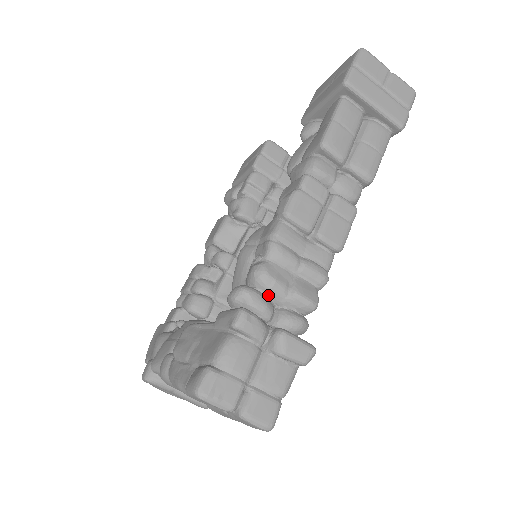
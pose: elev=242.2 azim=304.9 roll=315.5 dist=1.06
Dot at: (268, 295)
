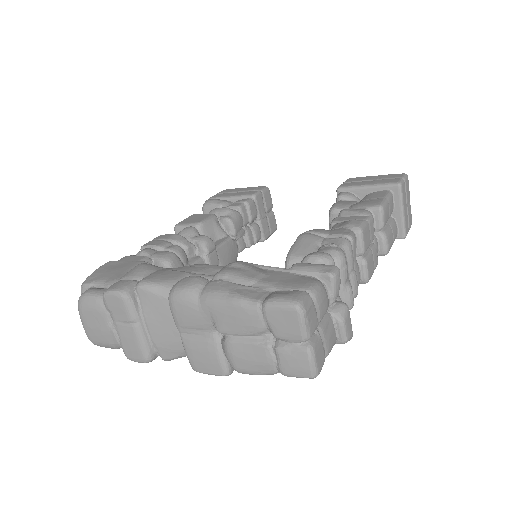
Dot at: occluded
